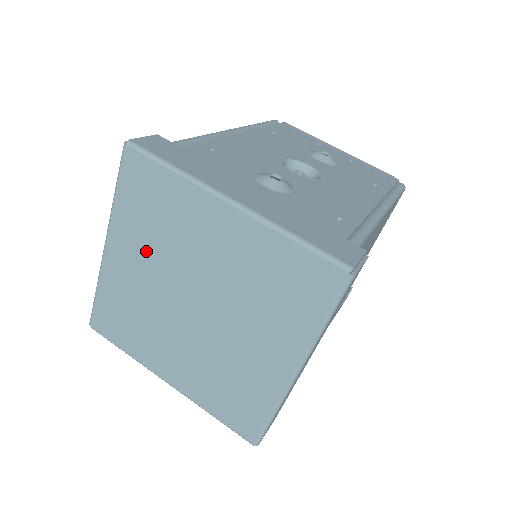
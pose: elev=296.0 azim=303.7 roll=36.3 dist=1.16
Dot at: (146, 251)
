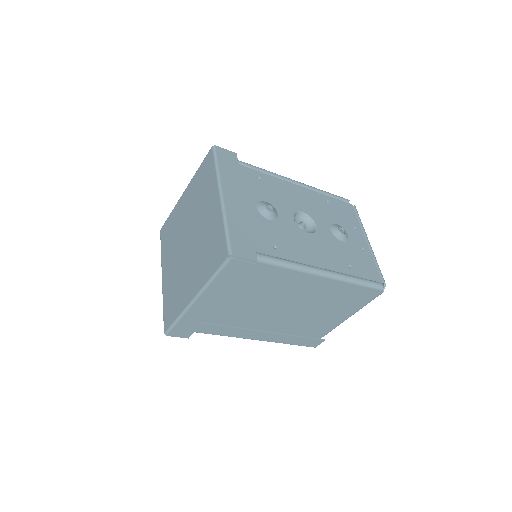
Dot at: (191, 202)
